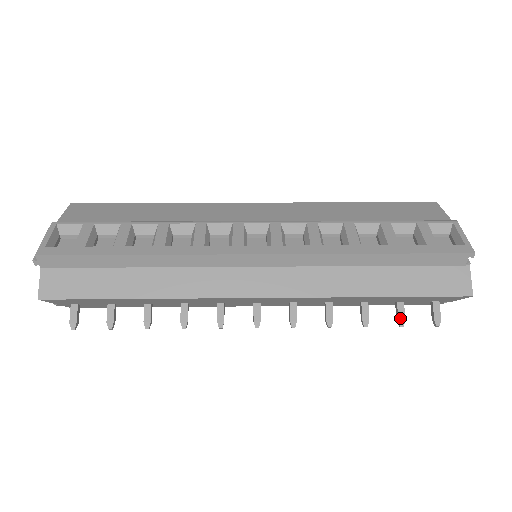
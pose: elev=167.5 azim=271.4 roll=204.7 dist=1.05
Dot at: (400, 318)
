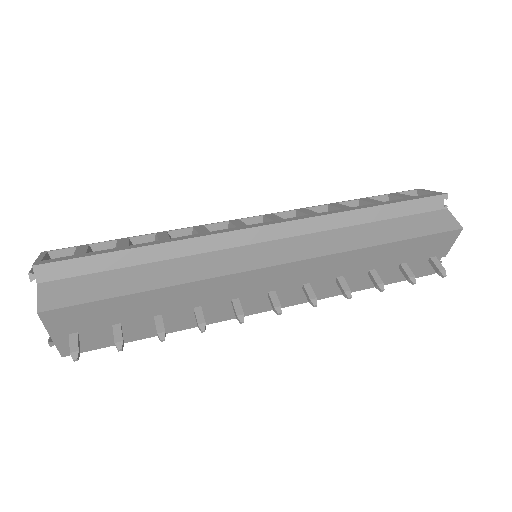
Dot at: (410, 276)
